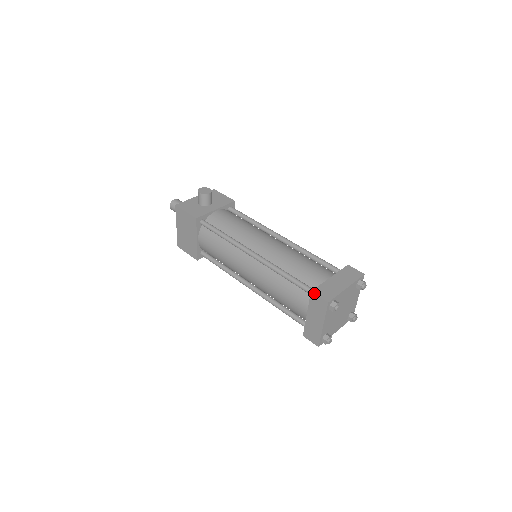
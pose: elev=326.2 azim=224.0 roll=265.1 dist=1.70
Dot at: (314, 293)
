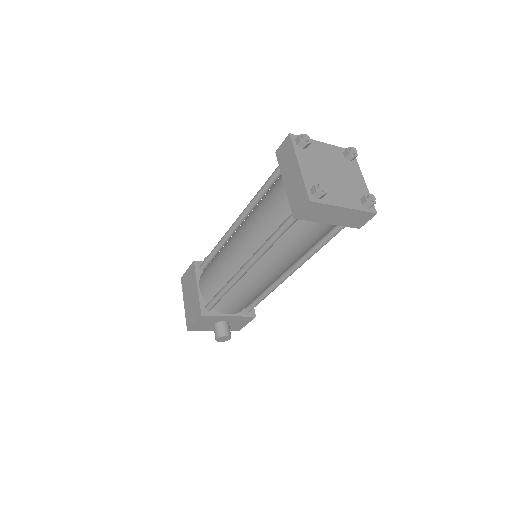
Dot at: occluded
